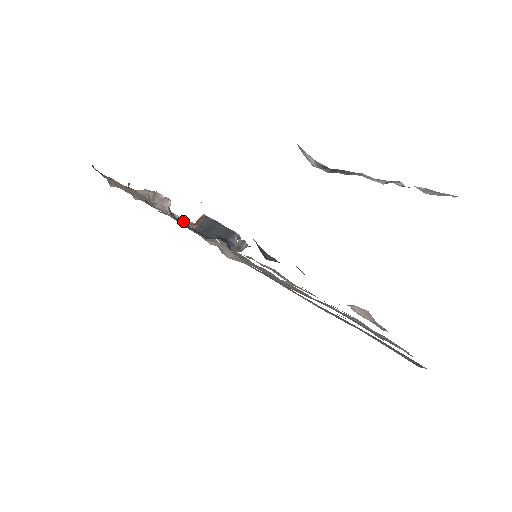
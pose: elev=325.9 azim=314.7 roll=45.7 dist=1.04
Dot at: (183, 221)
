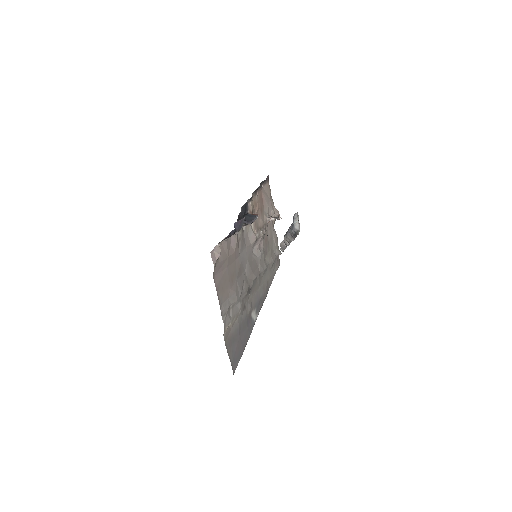
Dot at: (250, 207)
